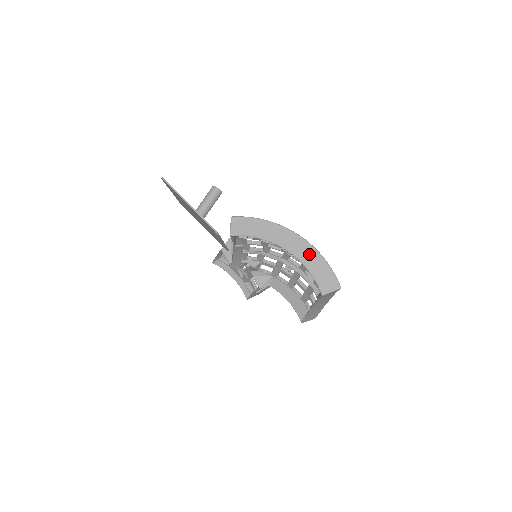
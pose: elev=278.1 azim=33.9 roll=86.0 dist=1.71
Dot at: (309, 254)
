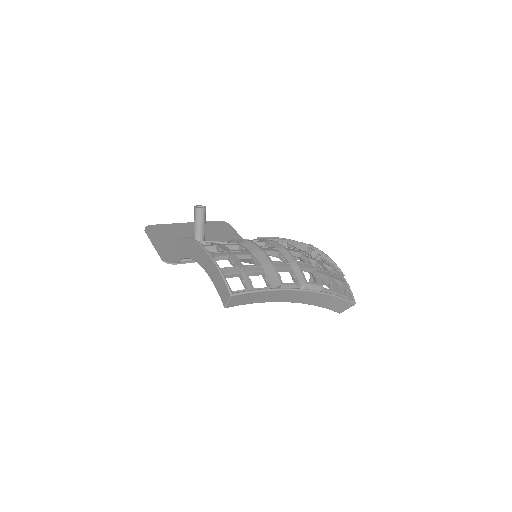
Dot at: (208, 263)
